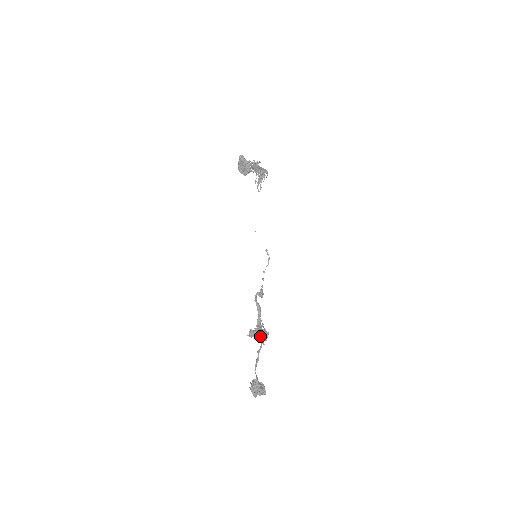
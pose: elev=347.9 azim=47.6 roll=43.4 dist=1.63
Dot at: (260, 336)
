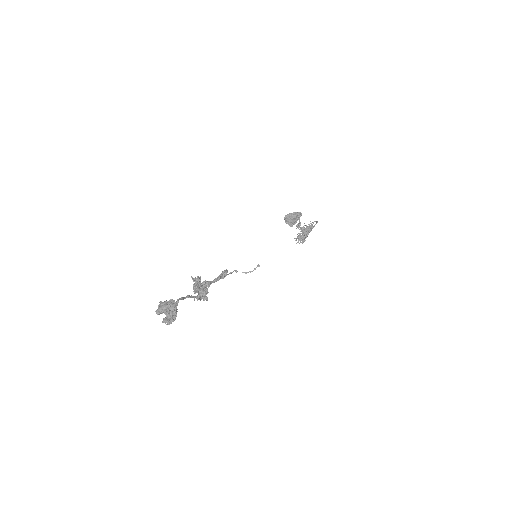
Dot at: (197, 291)
